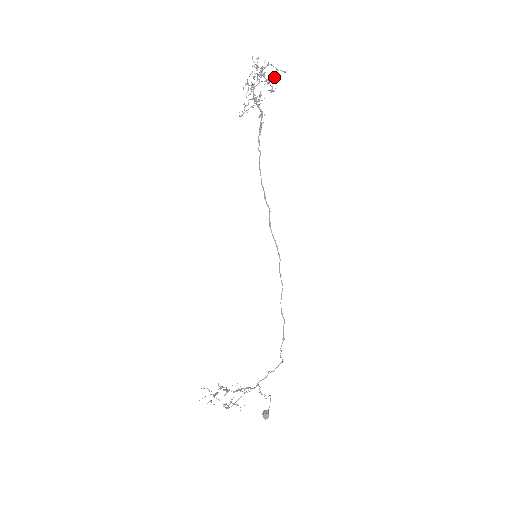
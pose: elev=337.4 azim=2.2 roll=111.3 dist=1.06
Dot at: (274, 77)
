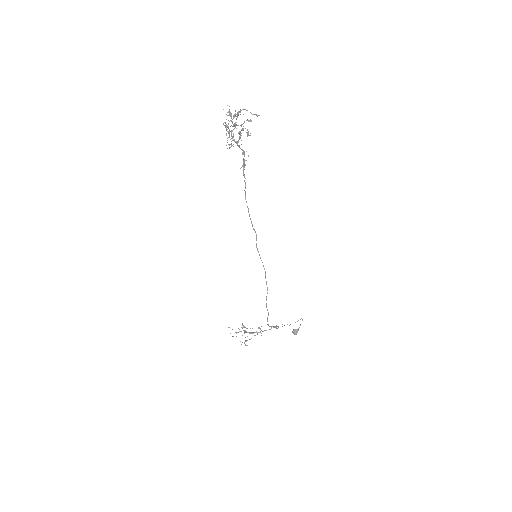
Dot at: (250, 119)
